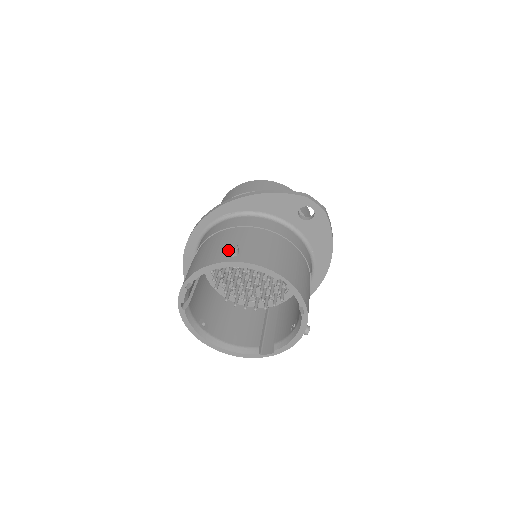
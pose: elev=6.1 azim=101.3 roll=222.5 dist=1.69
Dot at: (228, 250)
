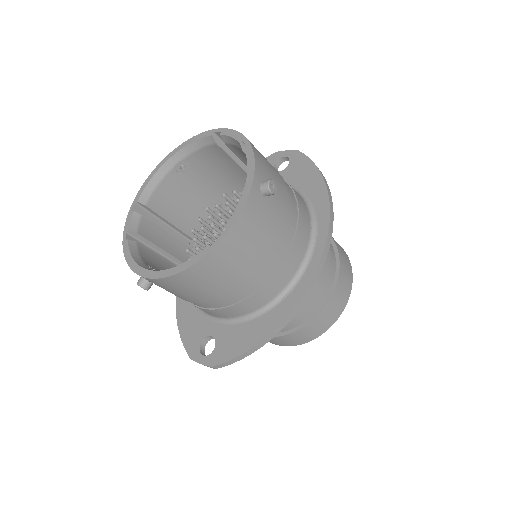
Dot at: occluded
